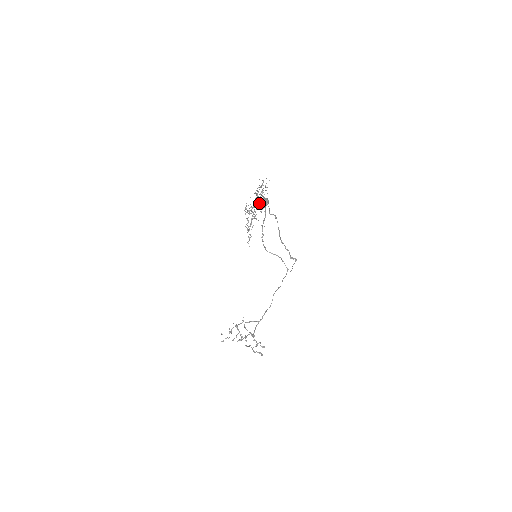
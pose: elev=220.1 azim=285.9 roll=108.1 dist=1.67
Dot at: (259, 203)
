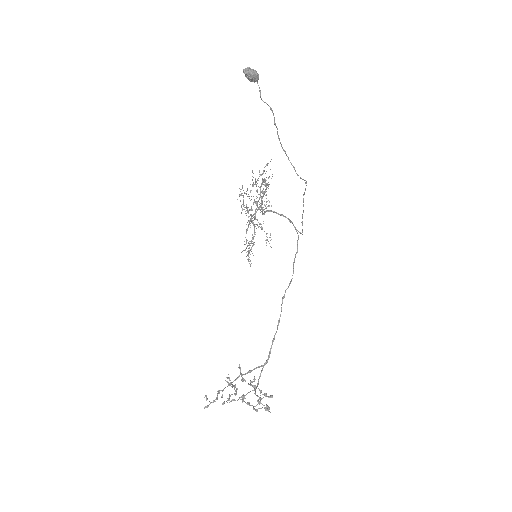
Dot at: (244, 69)
